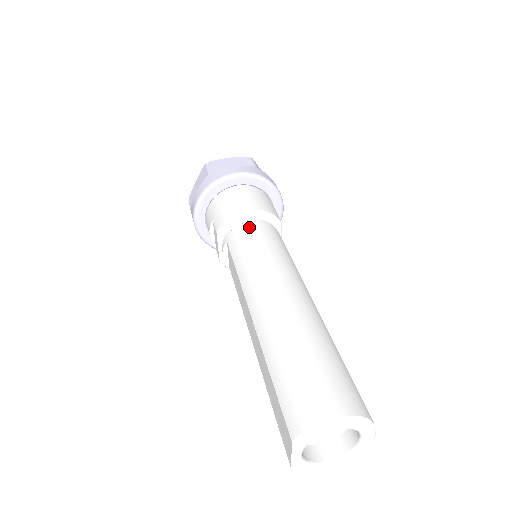
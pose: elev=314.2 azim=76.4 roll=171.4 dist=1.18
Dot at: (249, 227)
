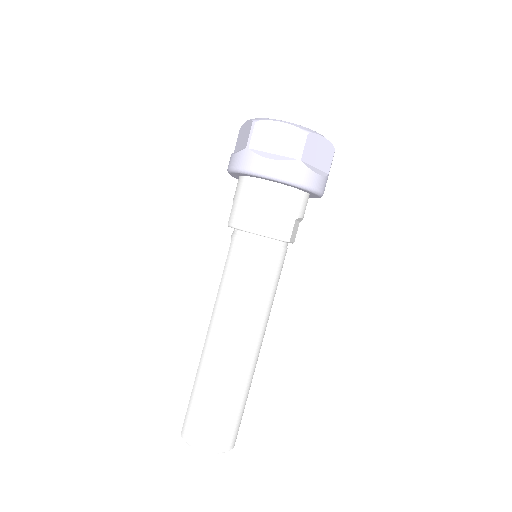
Dot at: (247, 248)
